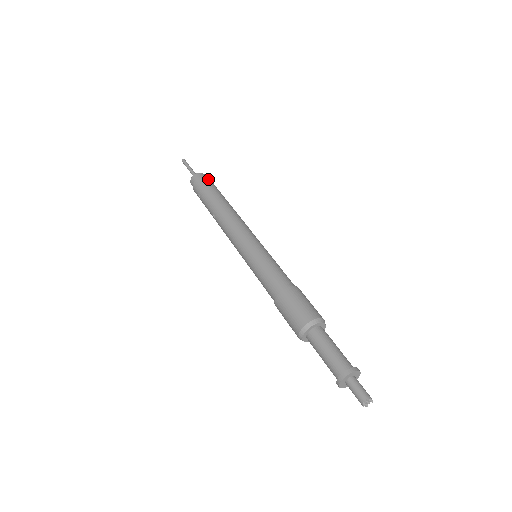
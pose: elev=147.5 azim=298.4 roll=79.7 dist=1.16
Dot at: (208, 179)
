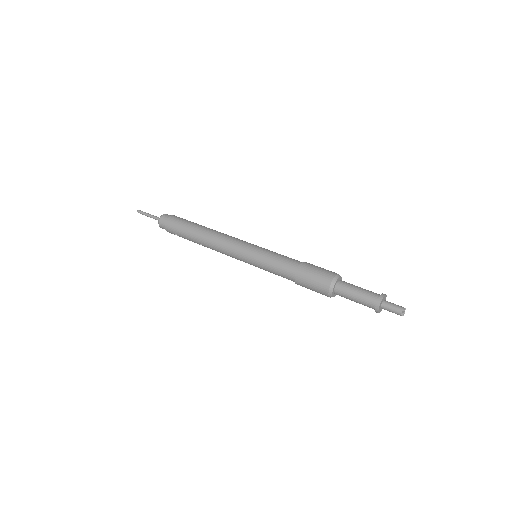
Dot at: (173, 217)
